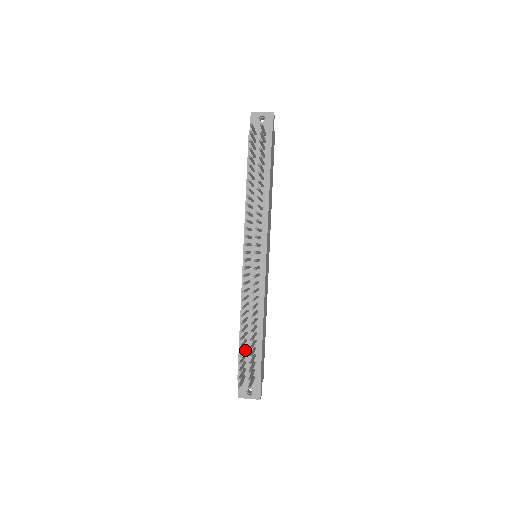
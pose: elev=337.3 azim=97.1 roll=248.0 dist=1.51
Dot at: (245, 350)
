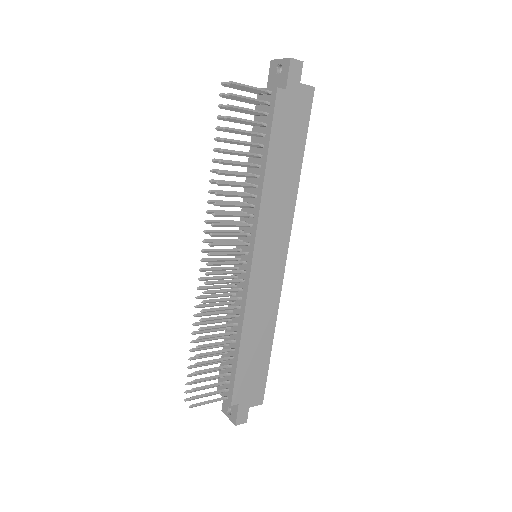
Dot at: (225, 363)
